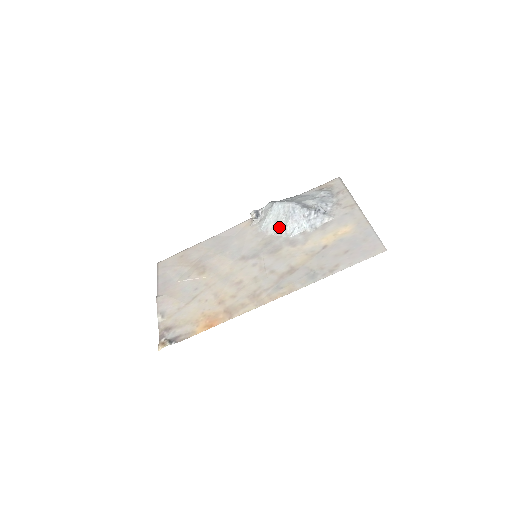
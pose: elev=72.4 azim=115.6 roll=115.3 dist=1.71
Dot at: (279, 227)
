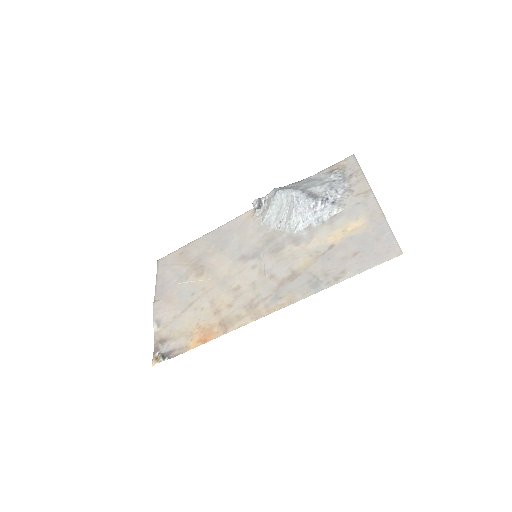
Dot at: (282, 220)
